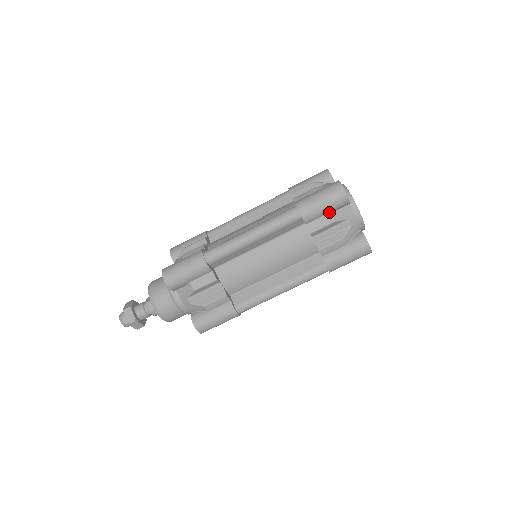
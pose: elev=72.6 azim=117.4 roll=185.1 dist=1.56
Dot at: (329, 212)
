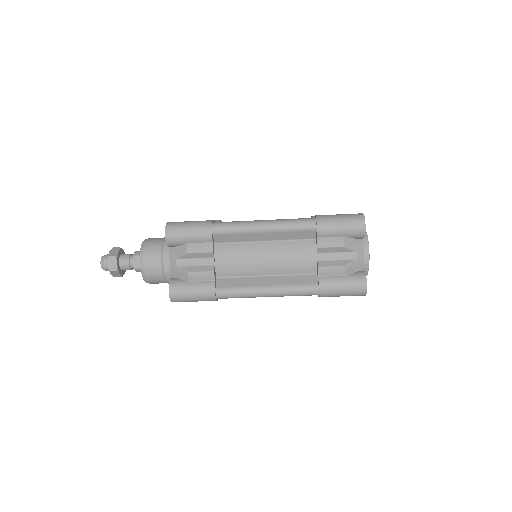
Dot at: occluded
